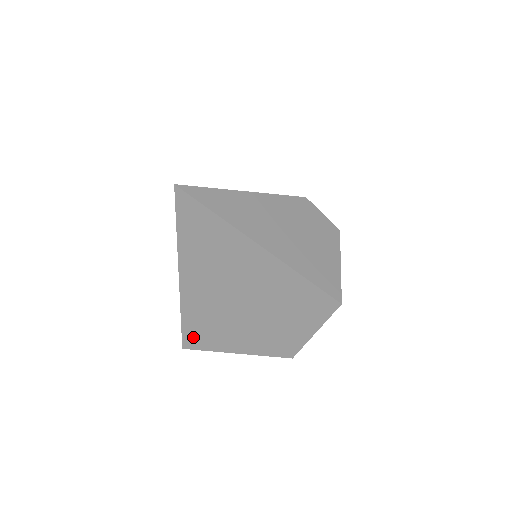
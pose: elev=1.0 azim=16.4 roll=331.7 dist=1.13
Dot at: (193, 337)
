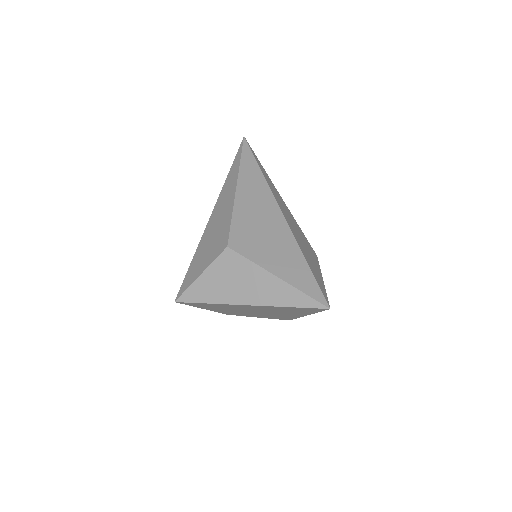
Dot at: (195, 304)
